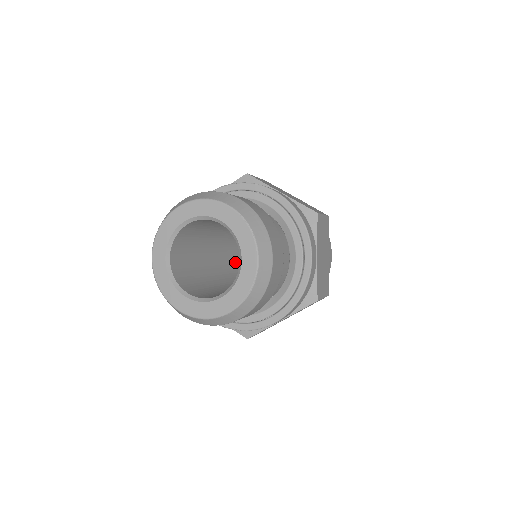
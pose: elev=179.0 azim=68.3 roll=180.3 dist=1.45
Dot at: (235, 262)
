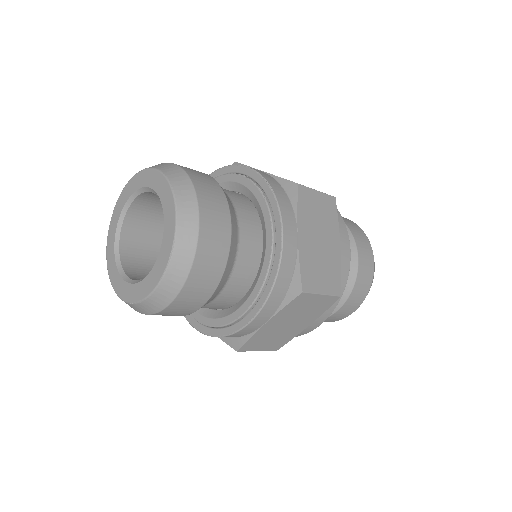
Dot at: occluded
